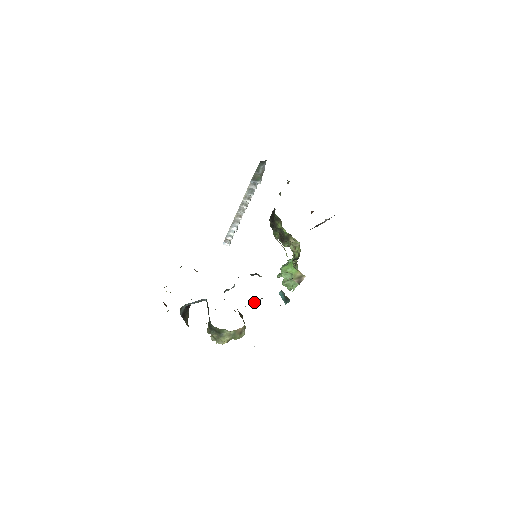
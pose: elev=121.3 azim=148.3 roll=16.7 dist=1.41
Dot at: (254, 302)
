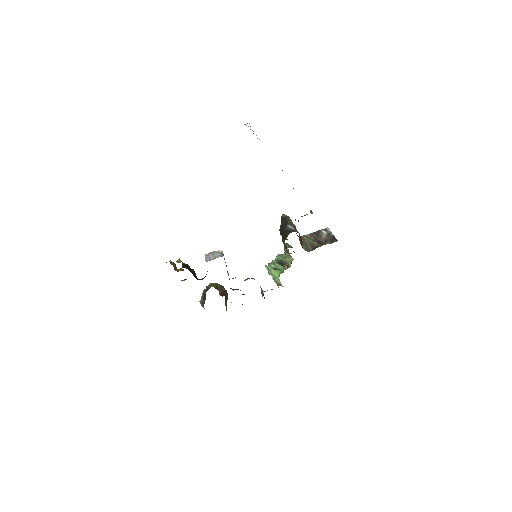
Dot at: occluded
